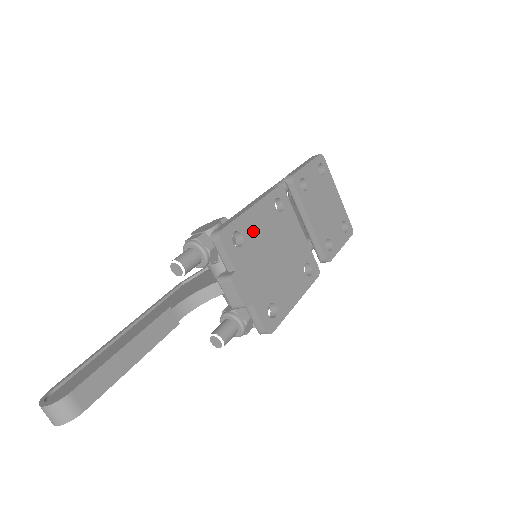
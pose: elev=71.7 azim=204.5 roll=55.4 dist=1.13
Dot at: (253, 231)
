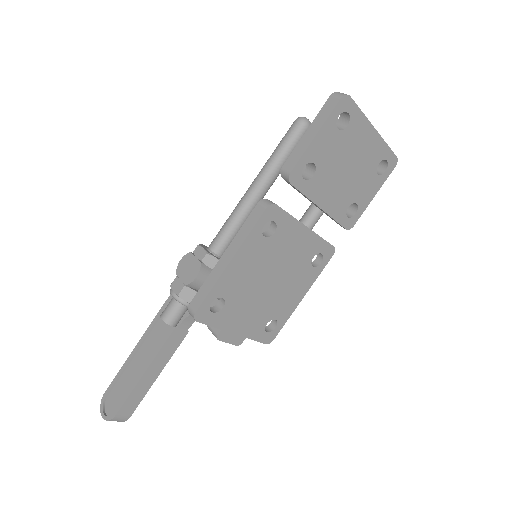
Dot at: (236, 283)
